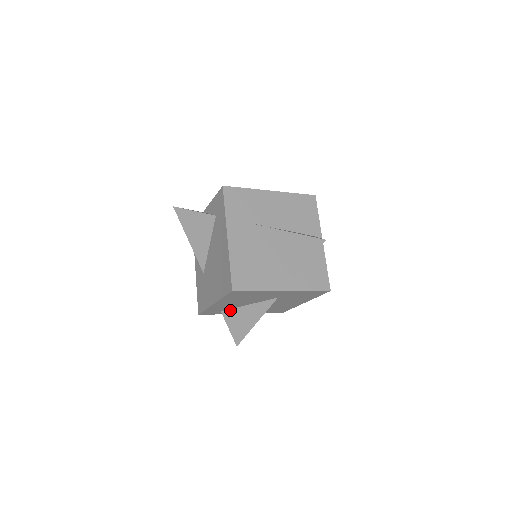
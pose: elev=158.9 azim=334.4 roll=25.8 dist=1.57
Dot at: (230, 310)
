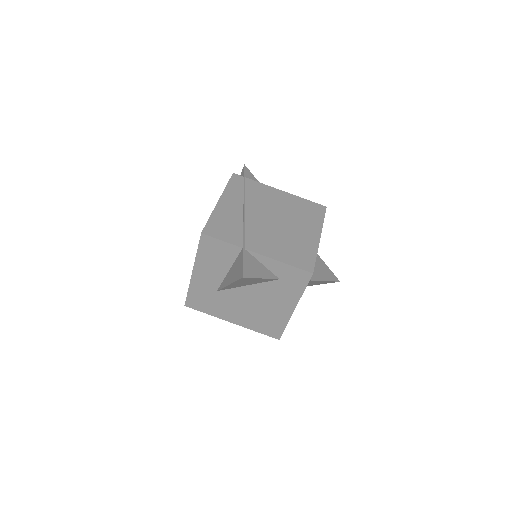
Dot at: occluded
